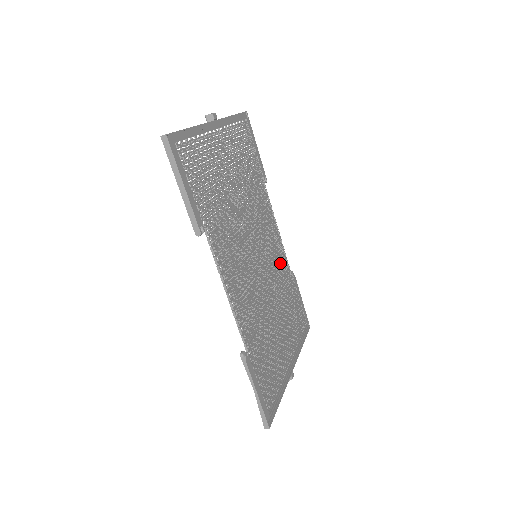
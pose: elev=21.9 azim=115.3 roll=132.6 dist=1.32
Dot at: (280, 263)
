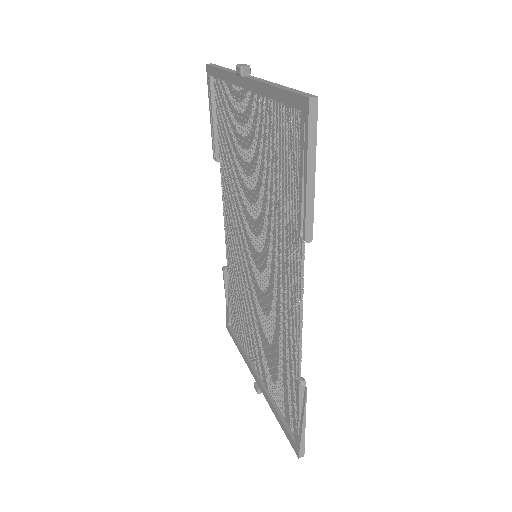
Dot at: (235, 259)
